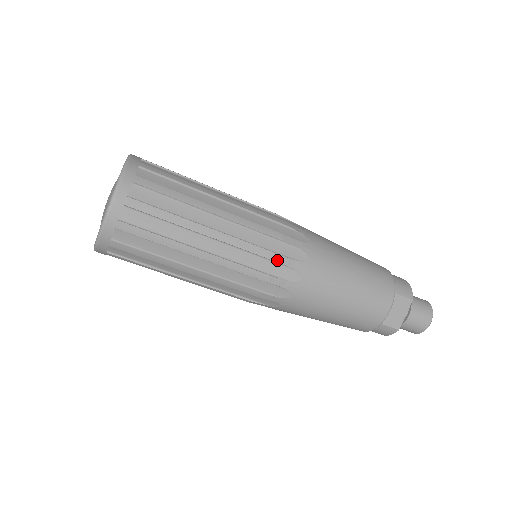
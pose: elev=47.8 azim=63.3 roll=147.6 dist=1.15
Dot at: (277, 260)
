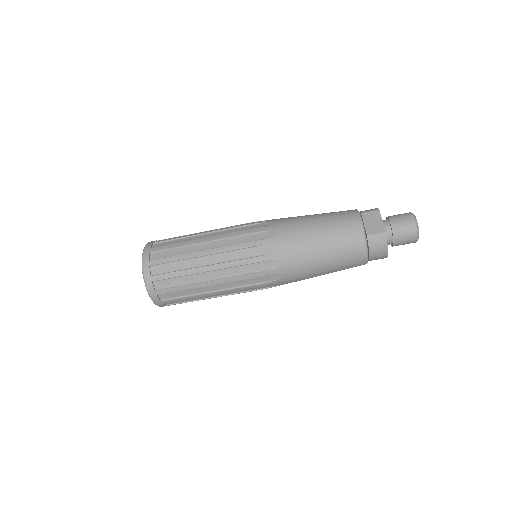
Dot at: (252, 232)
